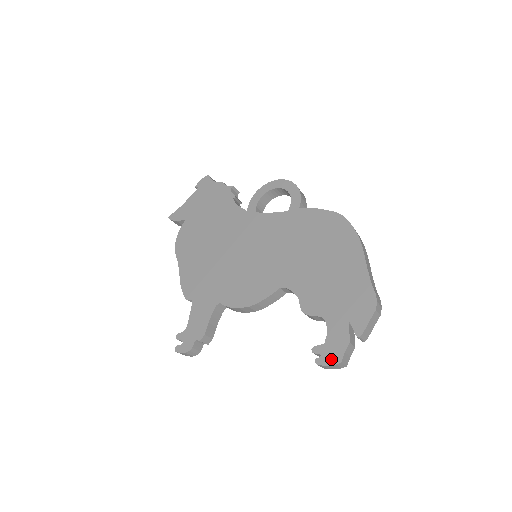
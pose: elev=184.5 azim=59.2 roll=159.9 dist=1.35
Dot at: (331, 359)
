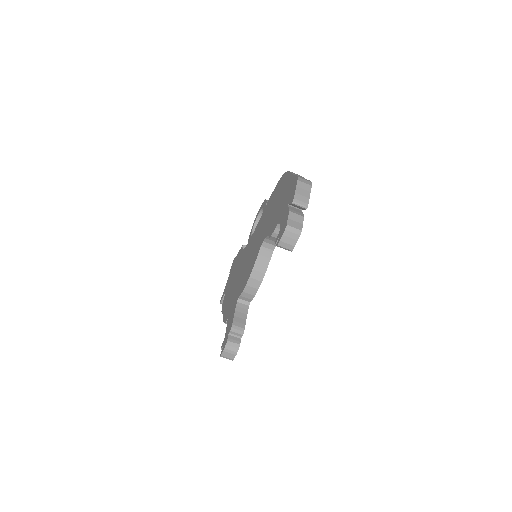
Dot at: (282, 232)
